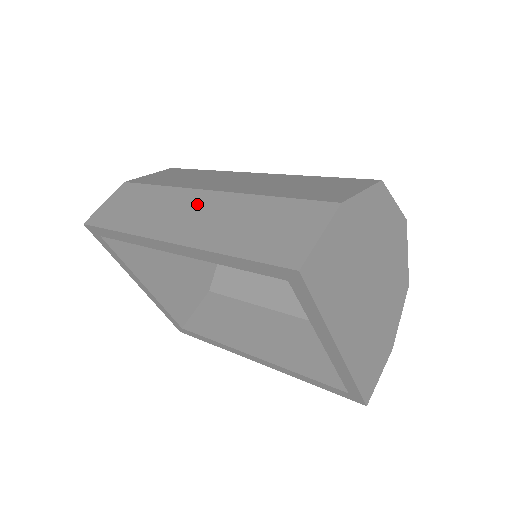
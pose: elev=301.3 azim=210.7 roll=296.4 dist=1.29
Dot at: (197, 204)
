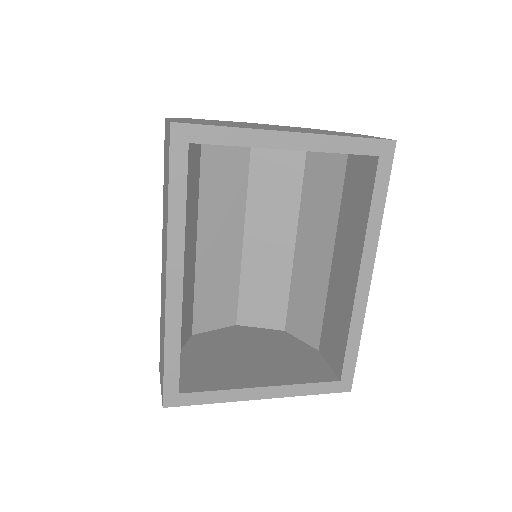
Dot at: (162, 264)
